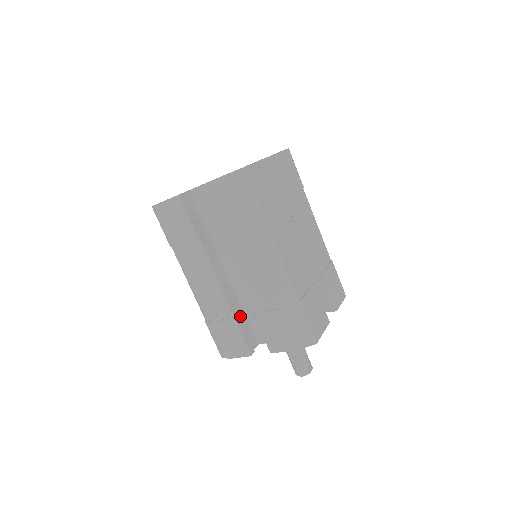
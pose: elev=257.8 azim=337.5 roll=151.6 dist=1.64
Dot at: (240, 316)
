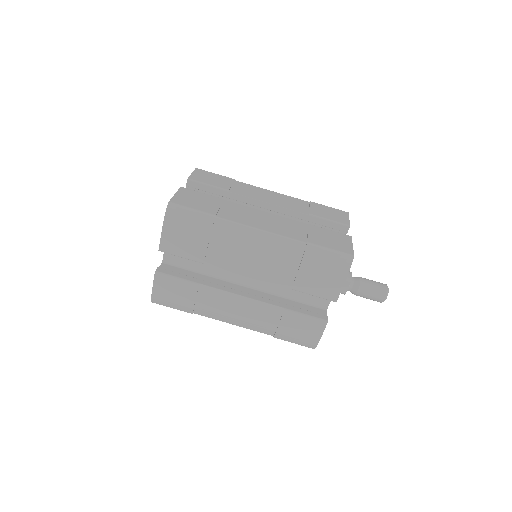
Dot at: (290, 304)
